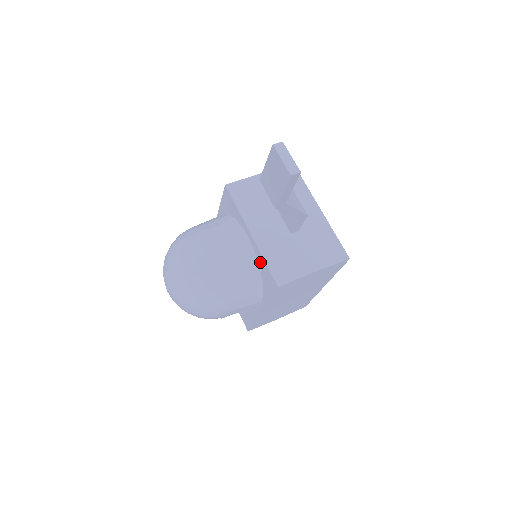
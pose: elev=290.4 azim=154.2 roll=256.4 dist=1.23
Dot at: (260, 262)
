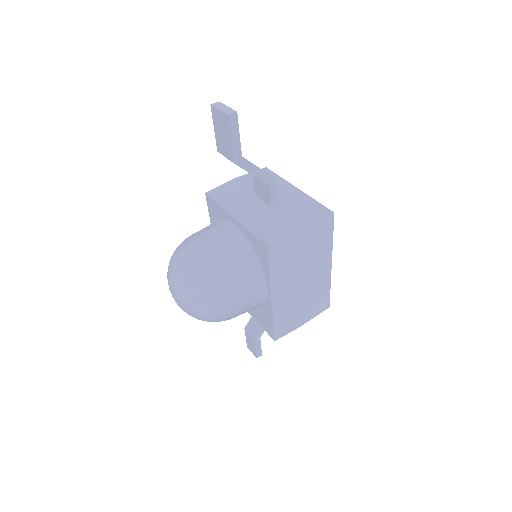
Dot at: (249, 238)
